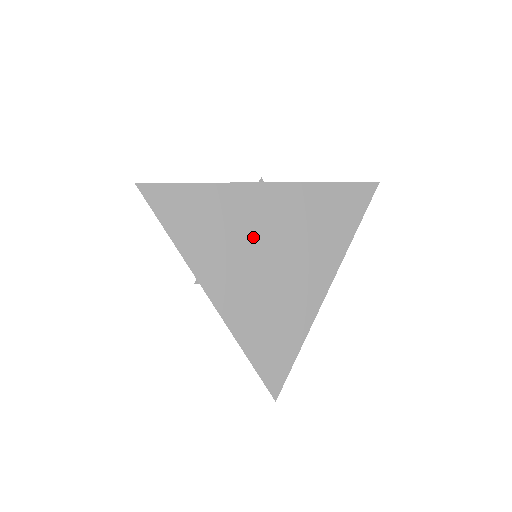
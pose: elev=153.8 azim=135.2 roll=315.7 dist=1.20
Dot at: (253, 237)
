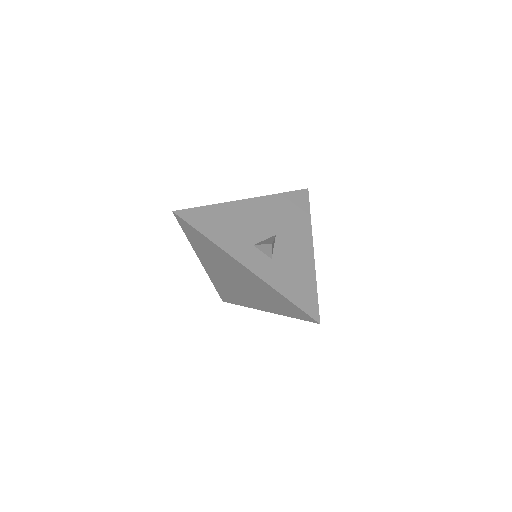
Dot at: (230, 271)
